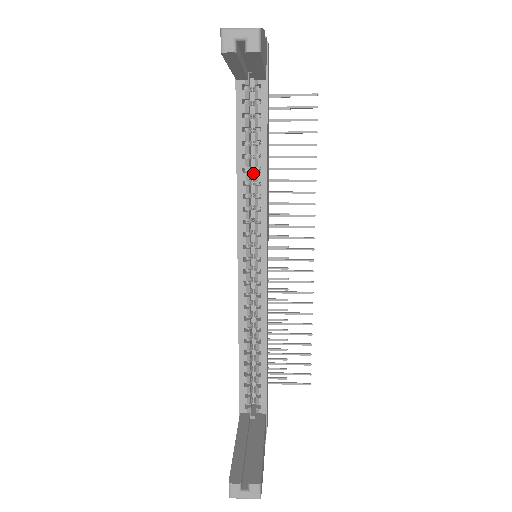
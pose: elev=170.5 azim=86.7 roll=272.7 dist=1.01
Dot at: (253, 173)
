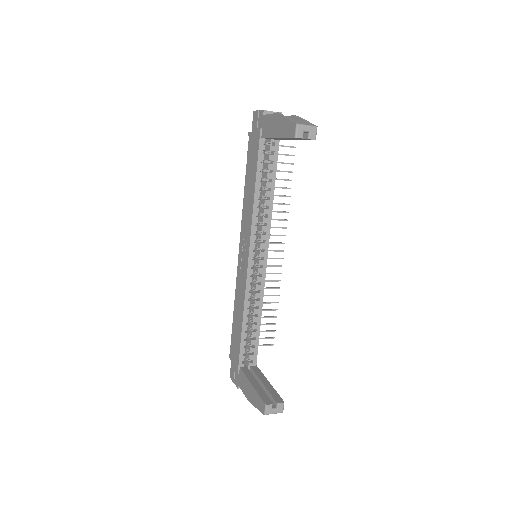
Dot at: occluded
